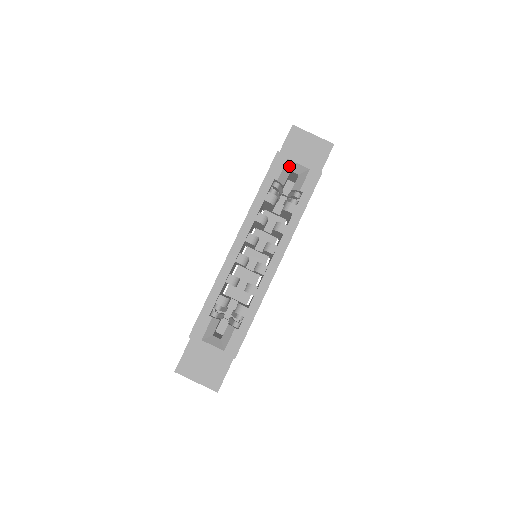
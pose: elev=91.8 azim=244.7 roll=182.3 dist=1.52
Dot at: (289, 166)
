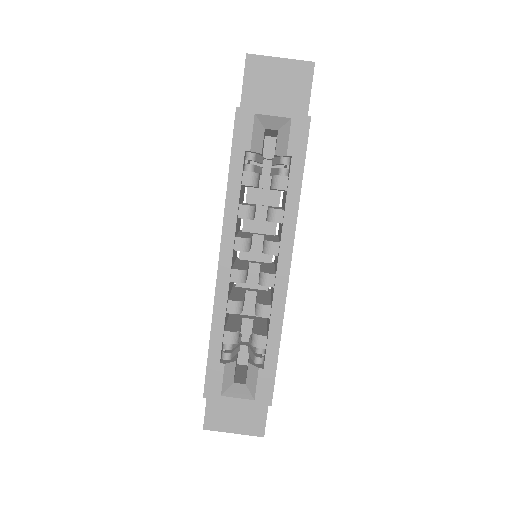
Dot at: (260, 123)
